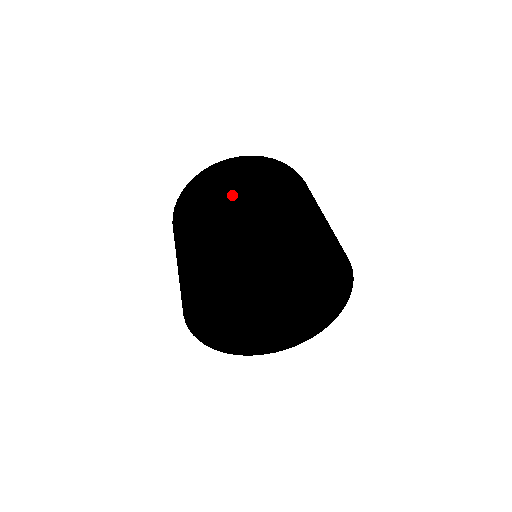
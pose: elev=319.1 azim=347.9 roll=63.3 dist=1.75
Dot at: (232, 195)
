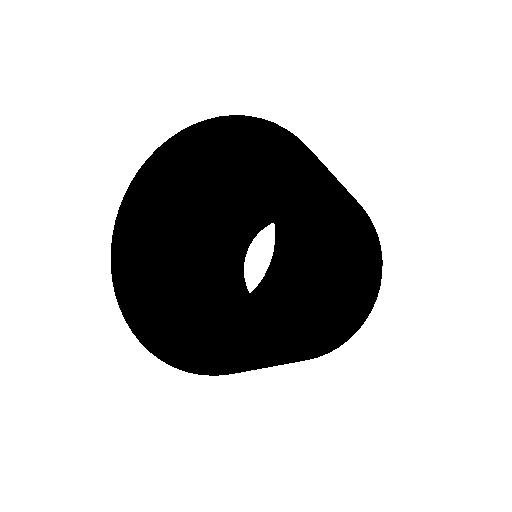
Dot at: occluded
